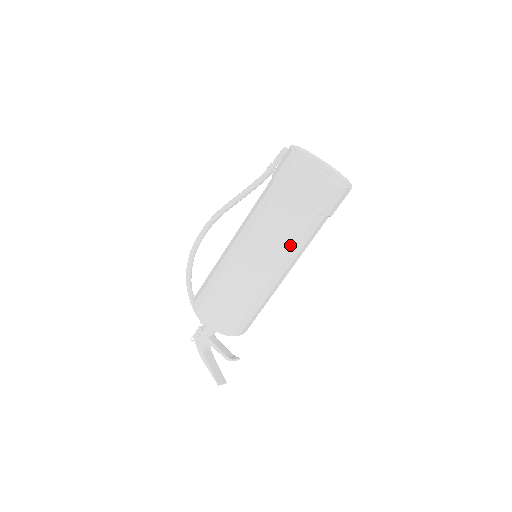
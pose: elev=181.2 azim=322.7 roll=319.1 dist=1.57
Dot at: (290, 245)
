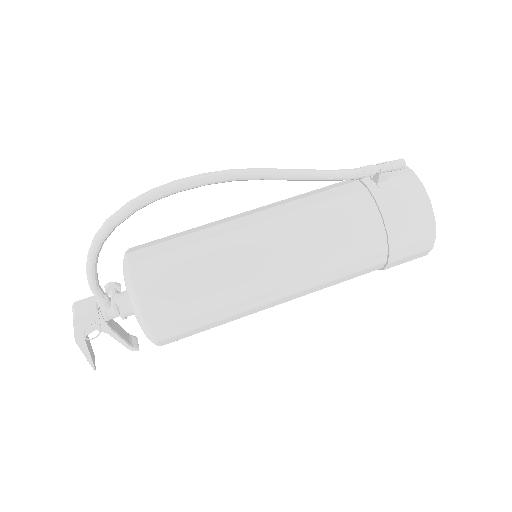
Dot at: occluded
